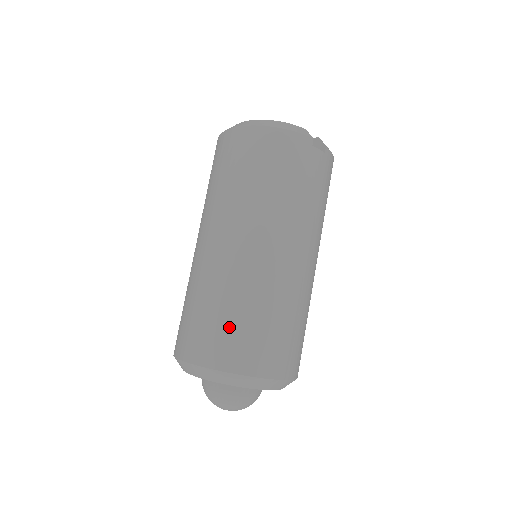
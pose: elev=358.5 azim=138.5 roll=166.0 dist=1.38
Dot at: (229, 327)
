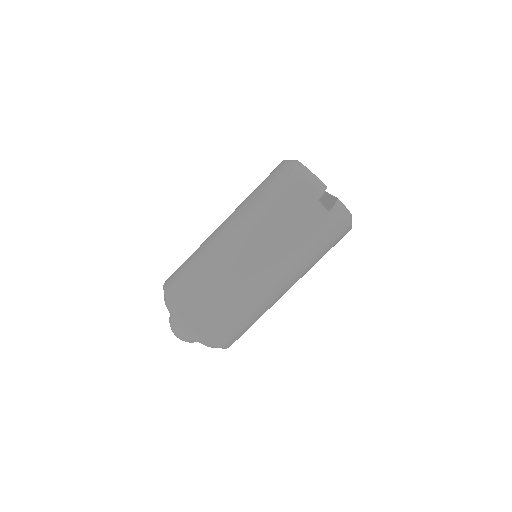
Dot at: (188, 279)
